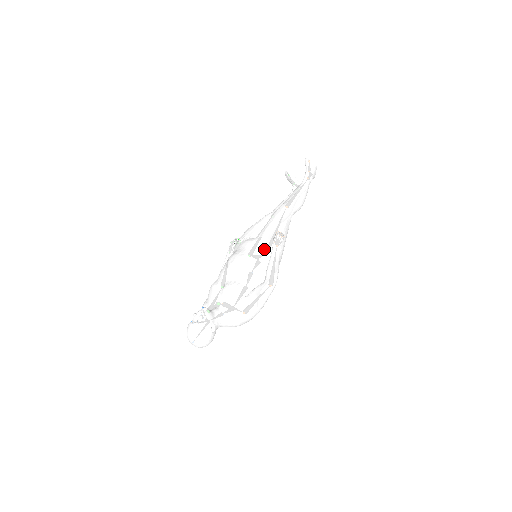
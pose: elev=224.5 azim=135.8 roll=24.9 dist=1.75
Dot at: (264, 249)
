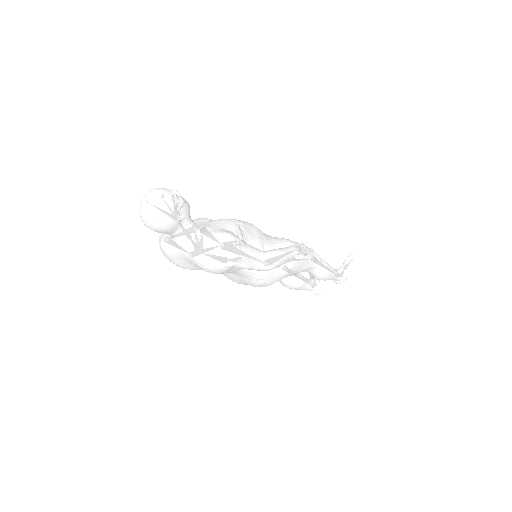
Dot at: (280, 243)
